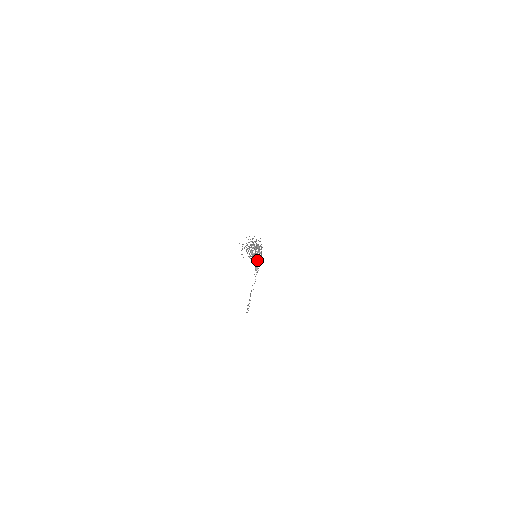
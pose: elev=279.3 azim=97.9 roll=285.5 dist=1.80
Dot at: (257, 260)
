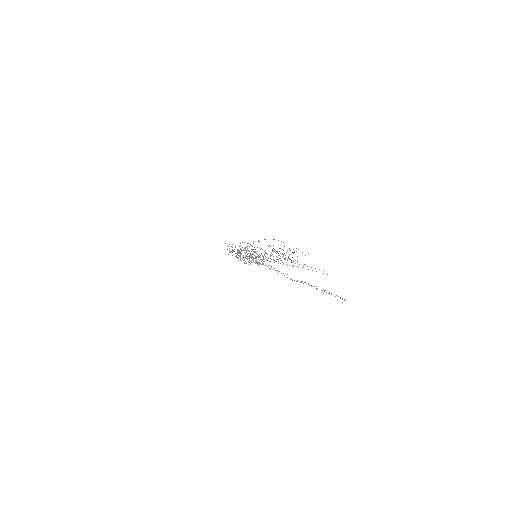
Dot at: occluded
